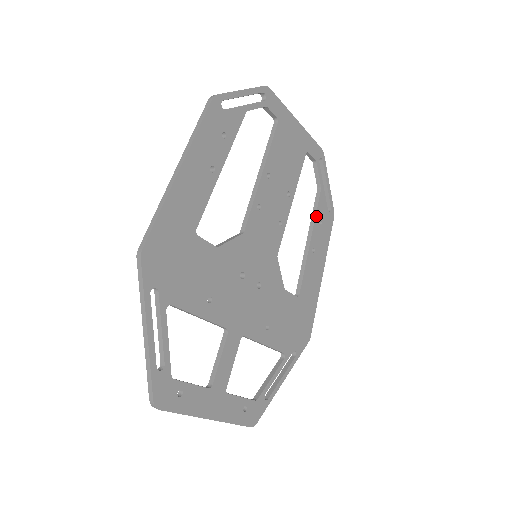
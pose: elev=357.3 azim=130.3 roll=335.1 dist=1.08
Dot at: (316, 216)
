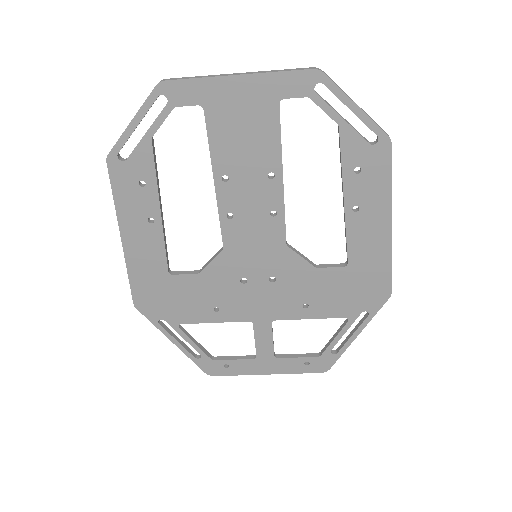
Dot at: (343, 167)
